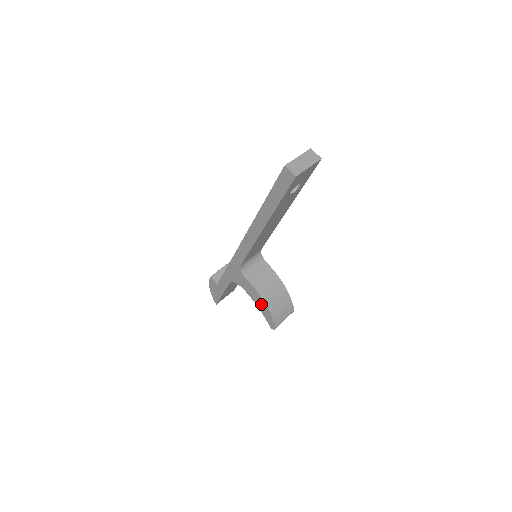
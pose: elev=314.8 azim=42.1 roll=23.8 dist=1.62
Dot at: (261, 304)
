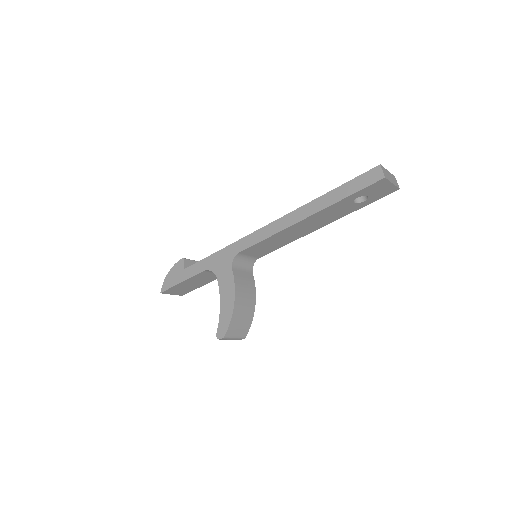
Dot at: (228, 304)
